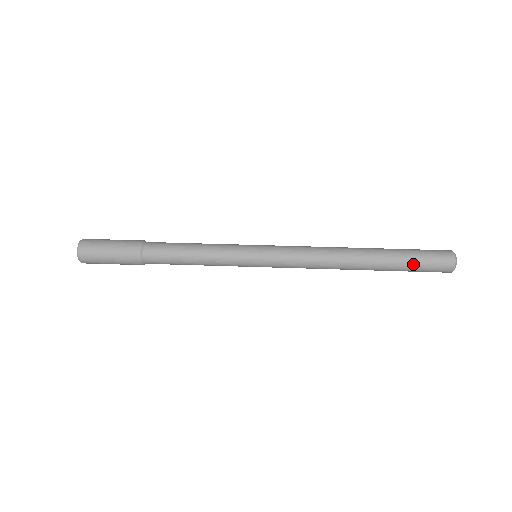
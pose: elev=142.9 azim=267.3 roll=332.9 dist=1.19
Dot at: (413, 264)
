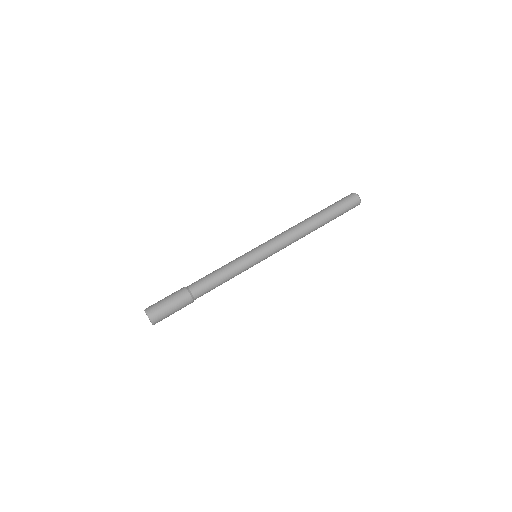
Dot at: (341, 212)
